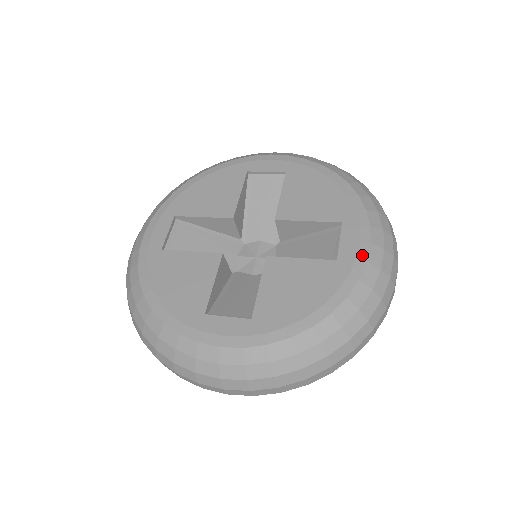
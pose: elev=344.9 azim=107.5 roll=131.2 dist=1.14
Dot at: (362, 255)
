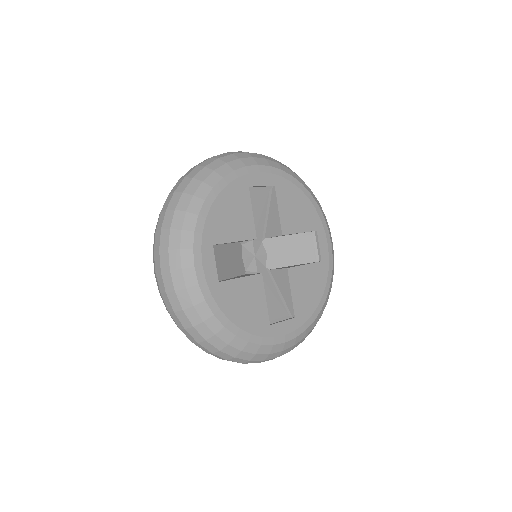
Dot at: (331, 254)
